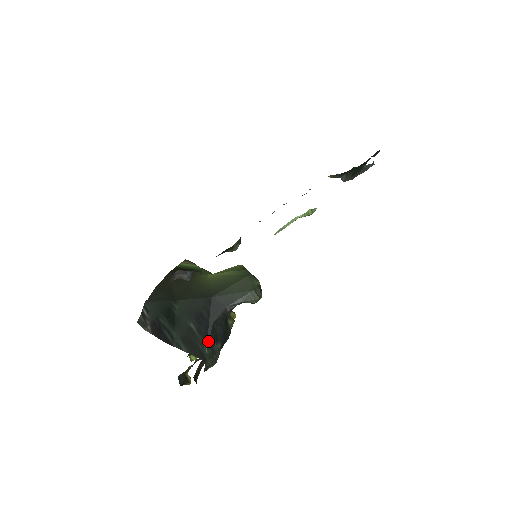
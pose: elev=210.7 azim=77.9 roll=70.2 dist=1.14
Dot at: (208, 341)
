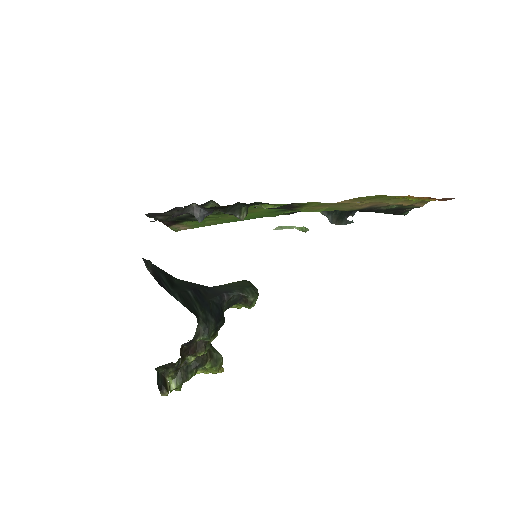
Dot at: (203, 308)
